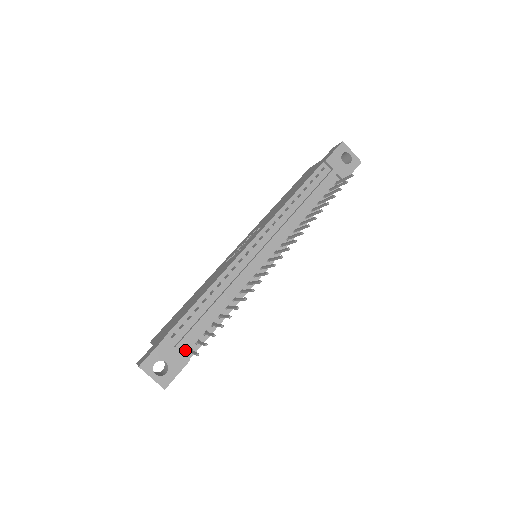
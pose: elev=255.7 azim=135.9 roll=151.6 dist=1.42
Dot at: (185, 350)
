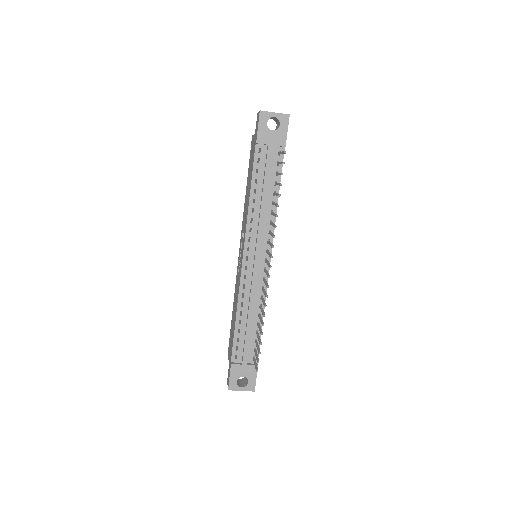
Dot at: (250, 360)
